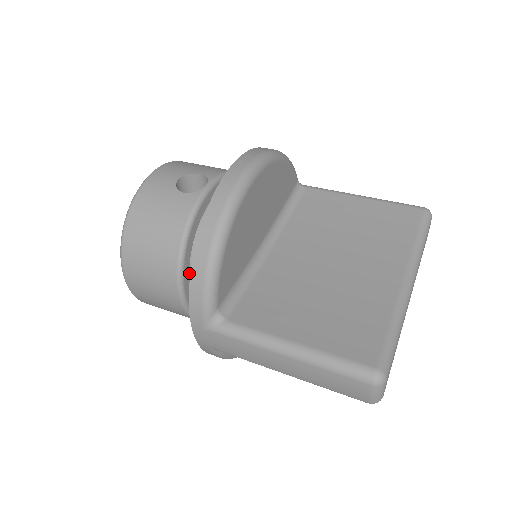
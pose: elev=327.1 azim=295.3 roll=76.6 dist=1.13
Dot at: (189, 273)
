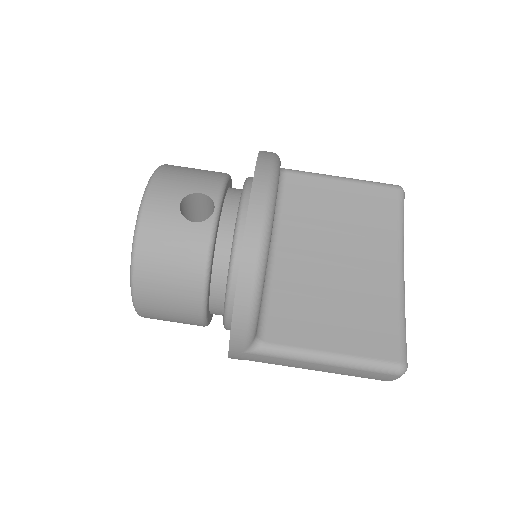
Dot at: (209, 297)
